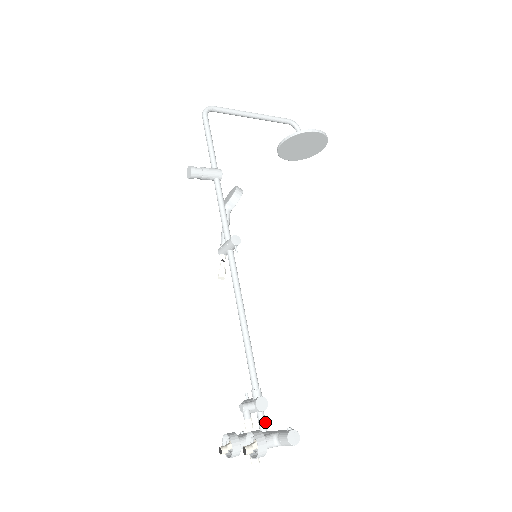
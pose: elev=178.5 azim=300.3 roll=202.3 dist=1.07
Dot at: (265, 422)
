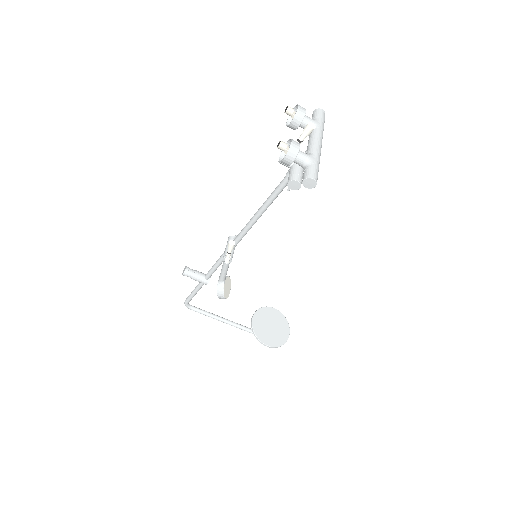
Dot at: occluded
